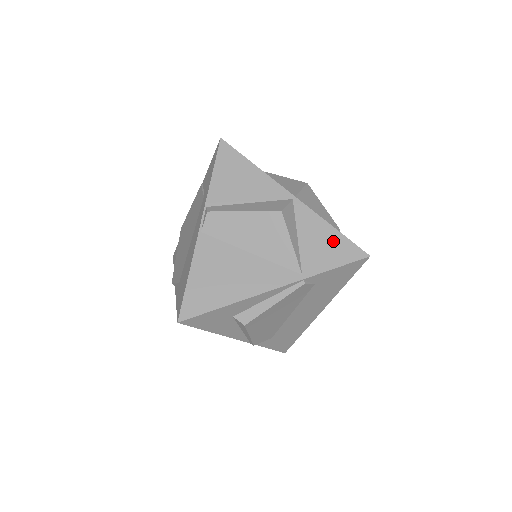
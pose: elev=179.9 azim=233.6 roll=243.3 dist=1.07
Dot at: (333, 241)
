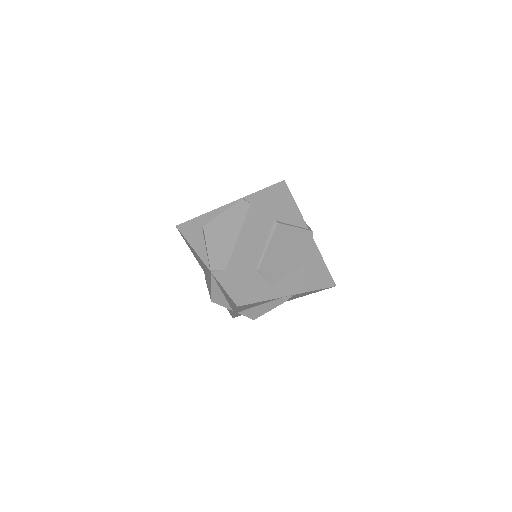
Dot at: occluded
